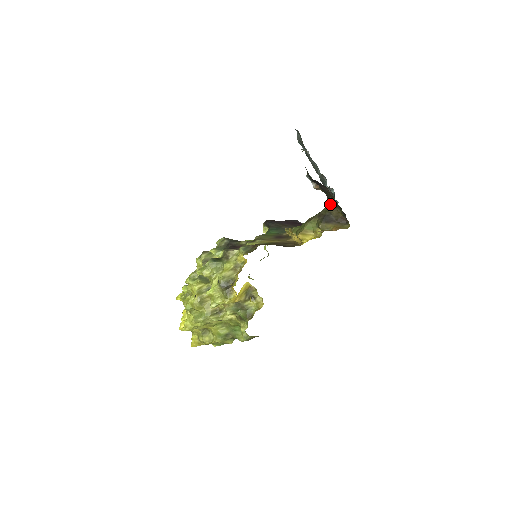
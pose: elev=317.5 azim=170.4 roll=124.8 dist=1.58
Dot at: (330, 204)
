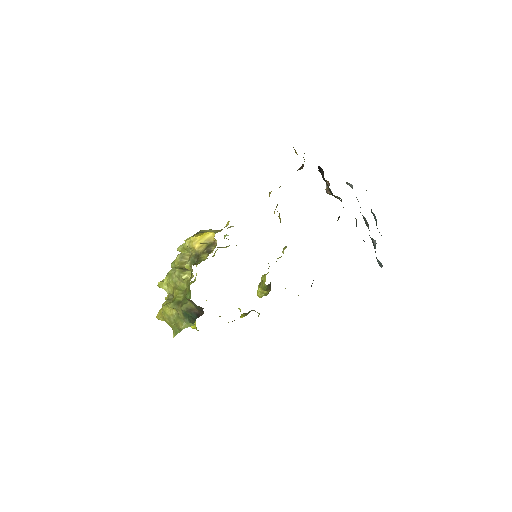
Dot at: occluded
